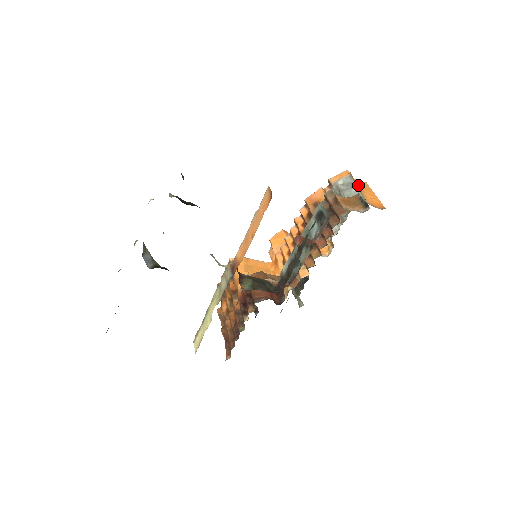
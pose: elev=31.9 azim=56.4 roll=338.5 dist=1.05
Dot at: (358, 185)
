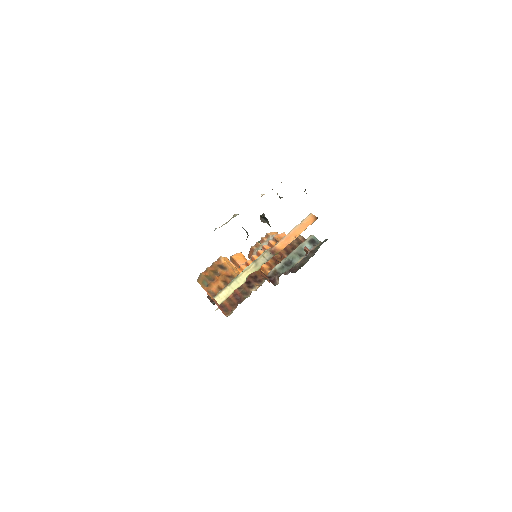
Dot at: occluded
